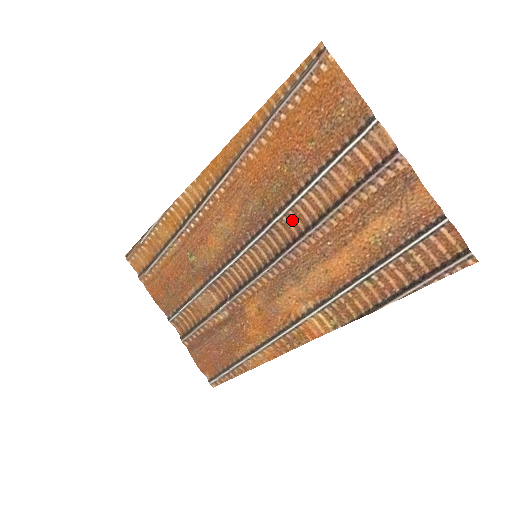
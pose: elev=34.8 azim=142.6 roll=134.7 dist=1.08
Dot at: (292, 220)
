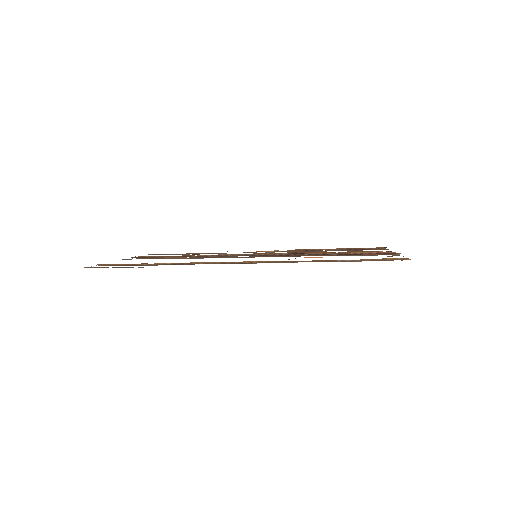
Dot at: (301, 253)
